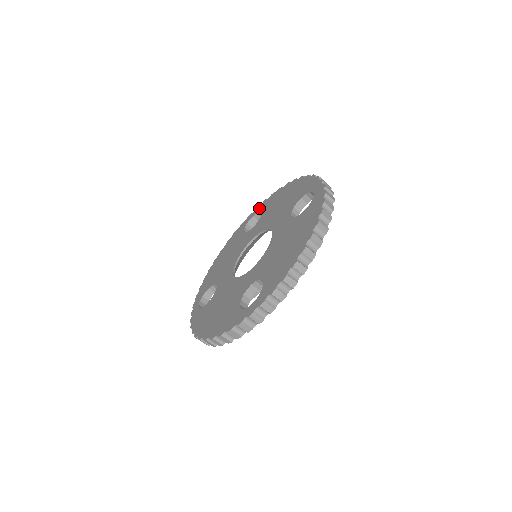
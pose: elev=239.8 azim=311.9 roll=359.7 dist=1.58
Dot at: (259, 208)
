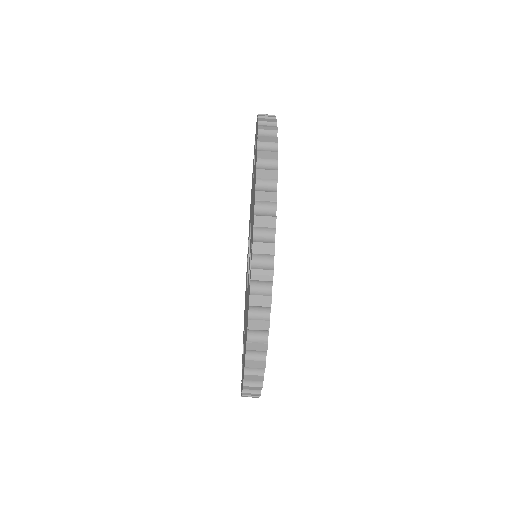
Dot at: occluded
